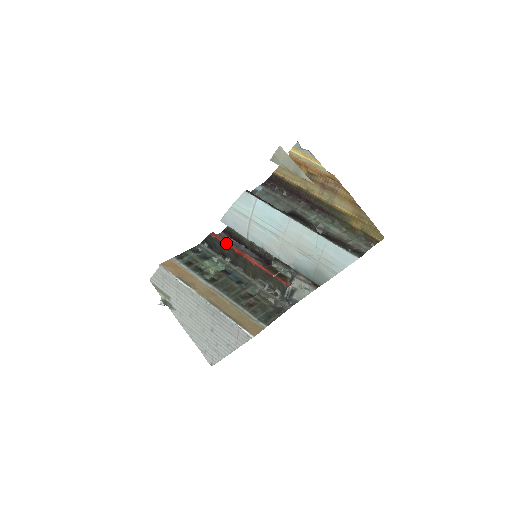
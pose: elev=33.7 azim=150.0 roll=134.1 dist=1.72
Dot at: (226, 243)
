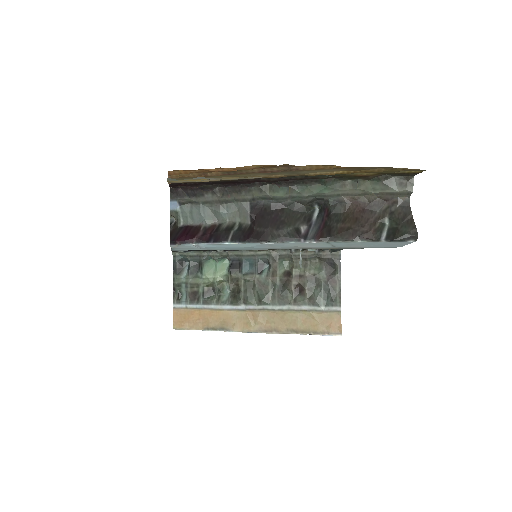
Dot at: occluded
